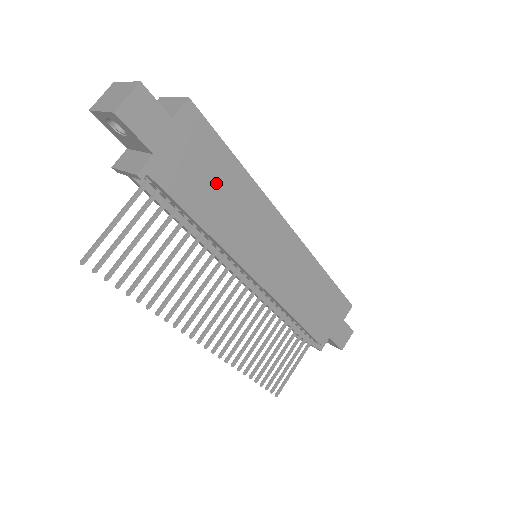
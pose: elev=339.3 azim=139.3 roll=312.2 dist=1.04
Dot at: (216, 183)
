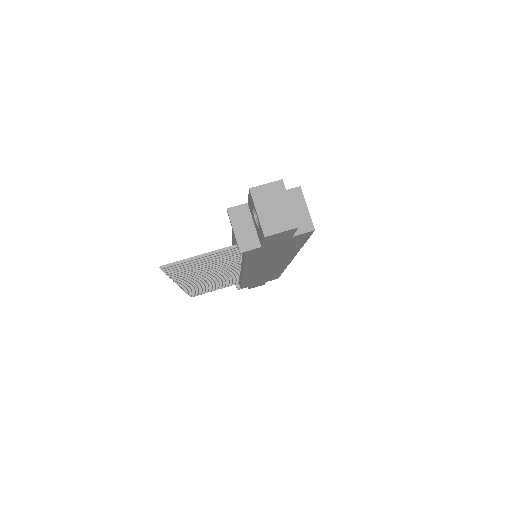
Dot at: (278, 252)
